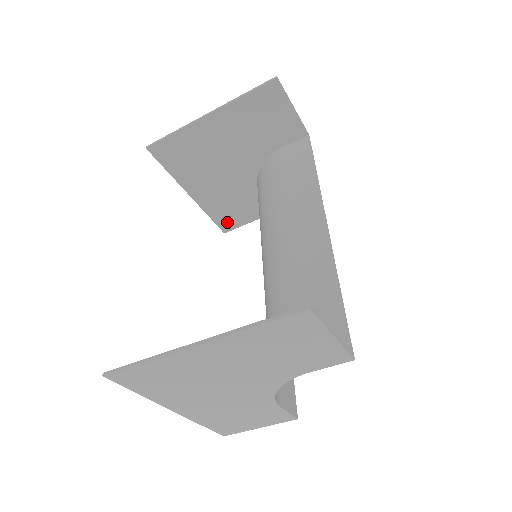
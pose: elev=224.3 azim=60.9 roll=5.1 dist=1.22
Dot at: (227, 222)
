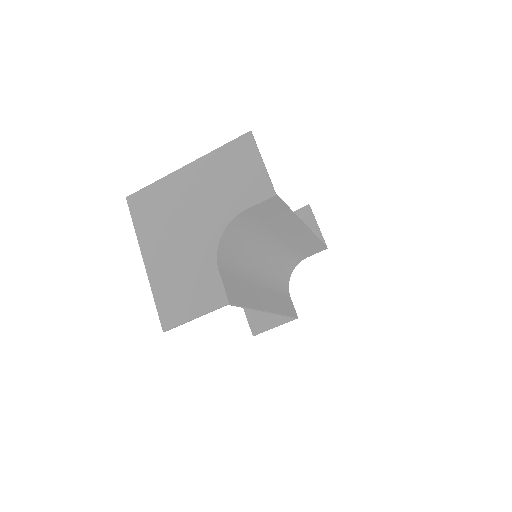
Dot at: (258, 323)
